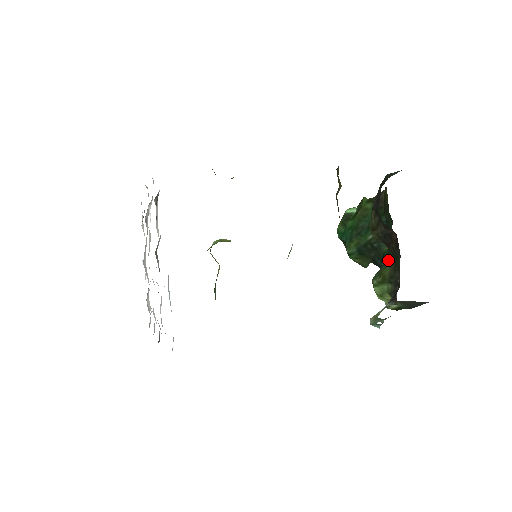
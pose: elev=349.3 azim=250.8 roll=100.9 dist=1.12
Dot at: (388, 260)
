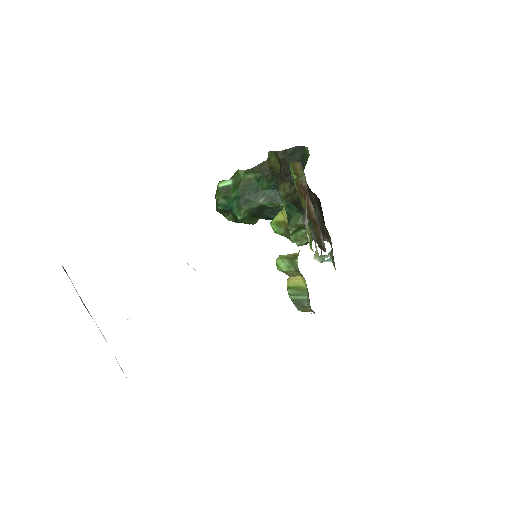
Dot at: (295, 213)
